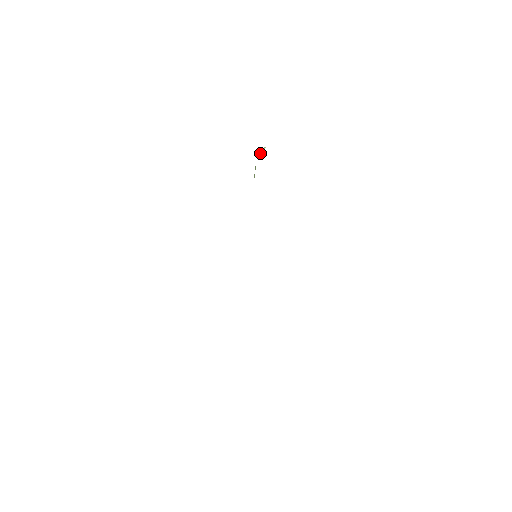
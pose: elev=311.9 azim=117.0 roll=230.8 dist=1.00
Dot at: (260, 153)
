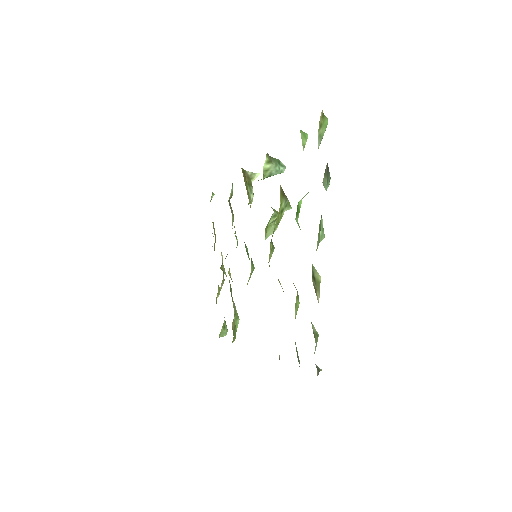
Dot at: occluded
